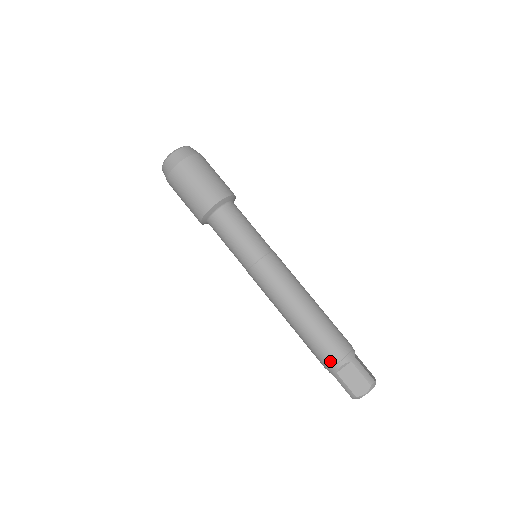
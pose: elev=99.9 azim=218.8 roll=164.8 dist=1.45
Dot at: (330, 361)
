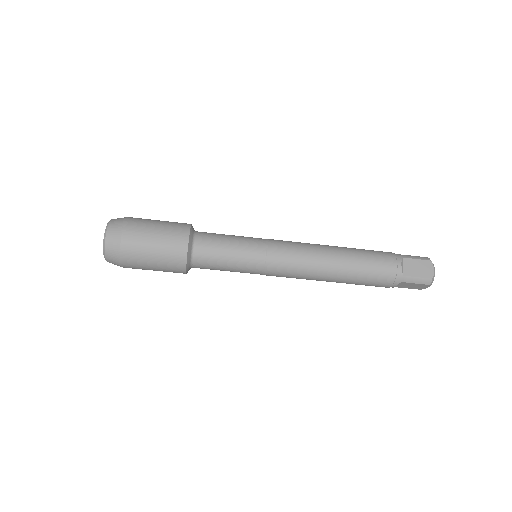
Dot at: occluded
